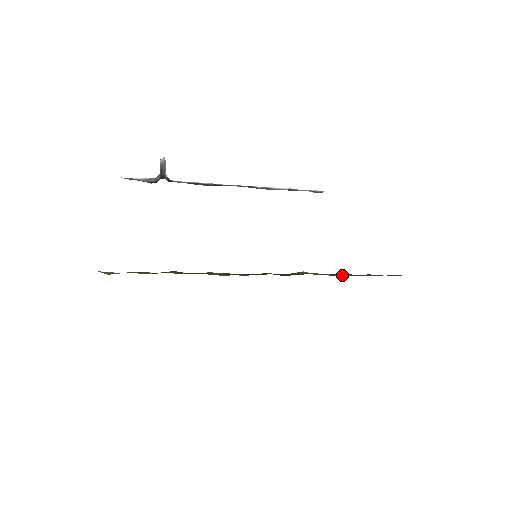
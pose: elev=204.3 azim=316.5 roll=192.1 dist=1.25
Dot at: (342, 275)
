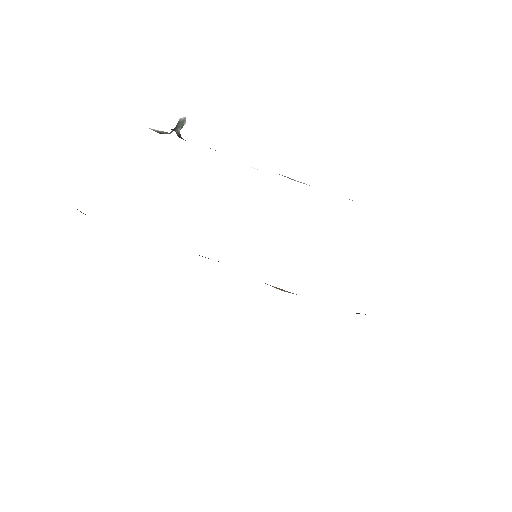
Dot at: (357, 313)
